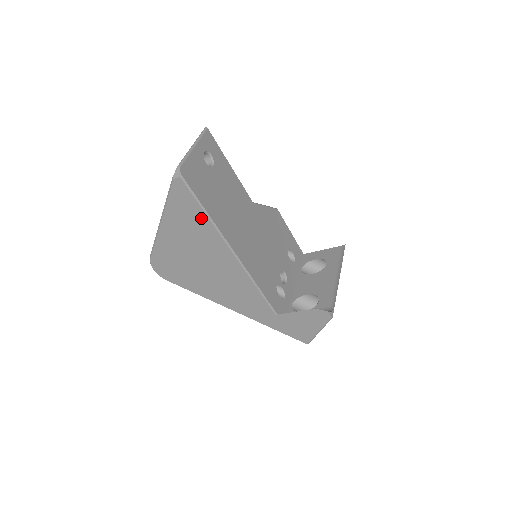
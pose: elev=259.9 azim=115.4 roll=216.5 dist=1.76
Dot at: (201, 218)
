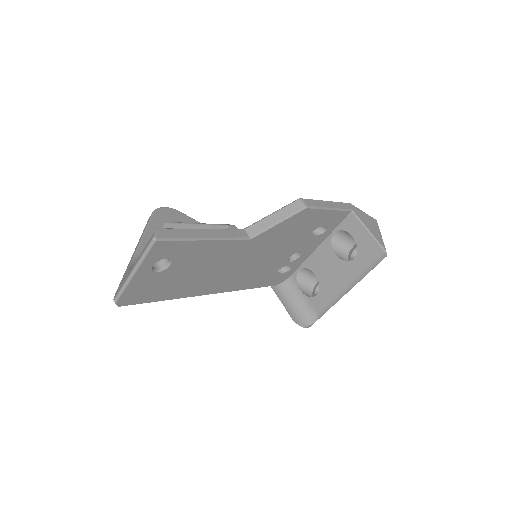
Dot at: occluded
